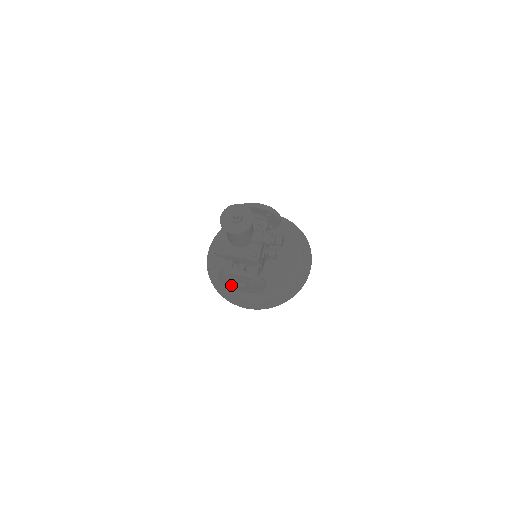
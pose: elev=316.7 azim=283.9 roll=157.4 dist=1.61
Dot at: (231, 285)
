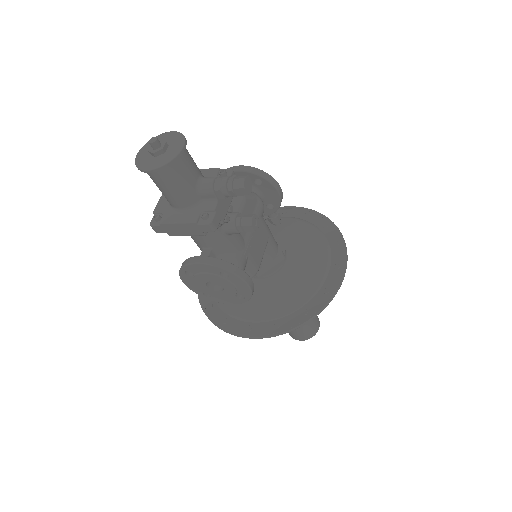
Dot at: (208, 294)
